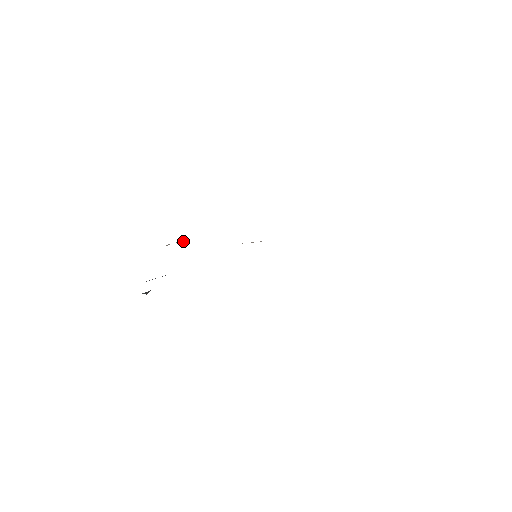
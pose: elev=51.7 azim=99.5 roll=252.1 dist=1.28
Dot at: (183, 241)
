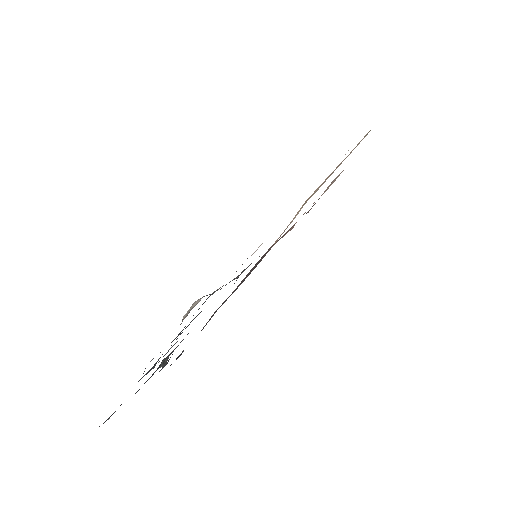
Dot at: (197, 303)
